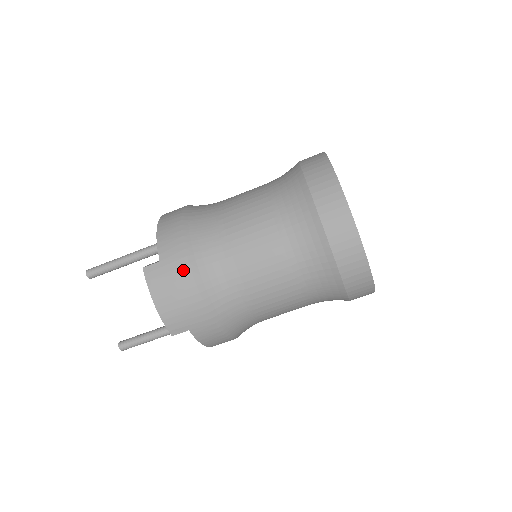
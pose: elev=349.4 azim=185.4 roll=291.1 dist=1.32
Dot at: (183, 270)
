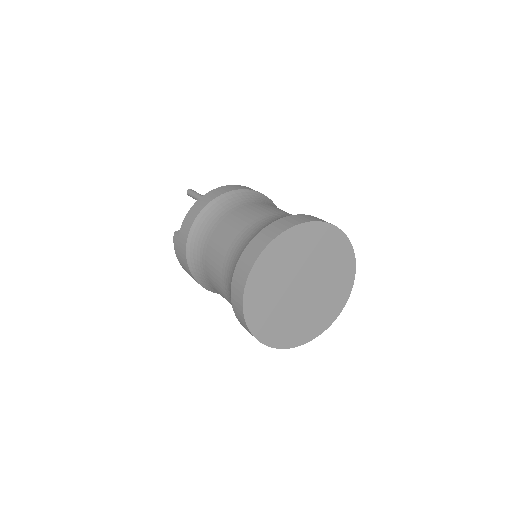
Dot at: (184, 252)
